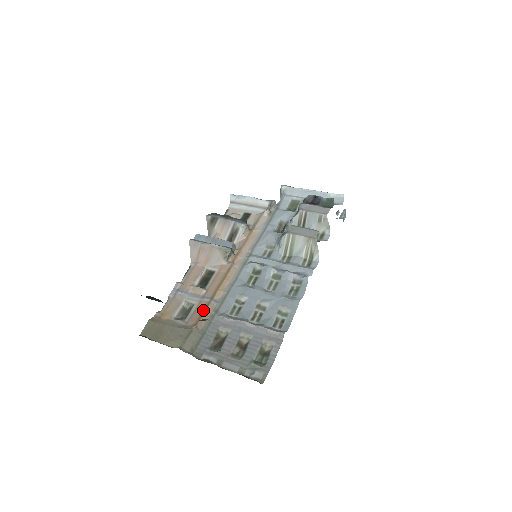
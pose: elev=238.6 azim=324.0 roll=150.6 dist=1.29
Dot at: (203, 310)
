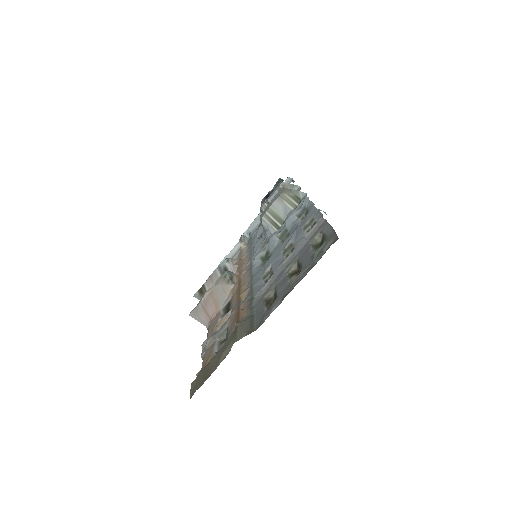
Dot at: (236, 312)
